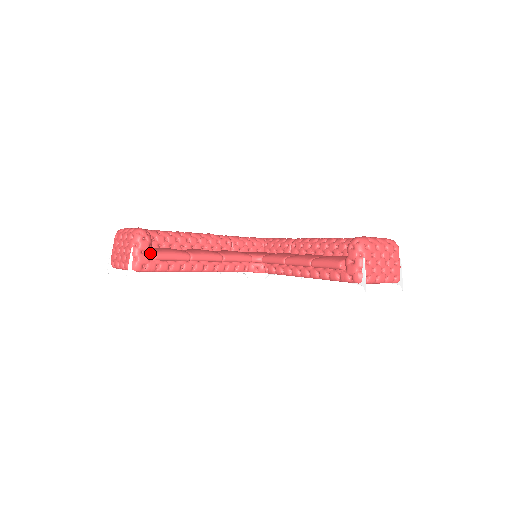
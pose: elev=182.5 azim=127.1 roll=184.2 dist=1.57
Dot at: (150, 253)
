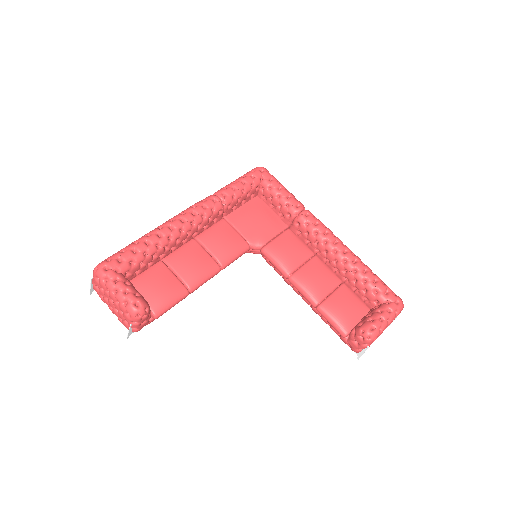
Dot at: occluded
